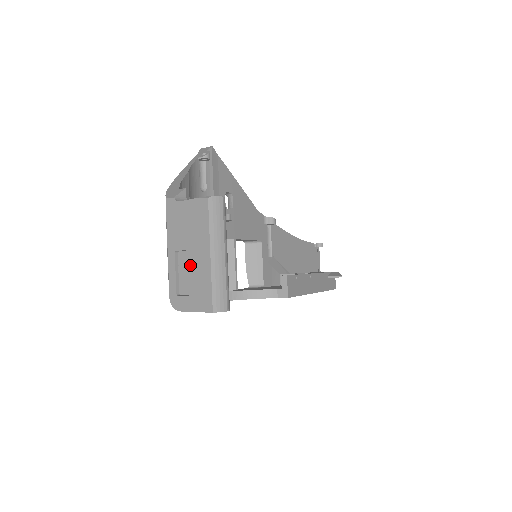
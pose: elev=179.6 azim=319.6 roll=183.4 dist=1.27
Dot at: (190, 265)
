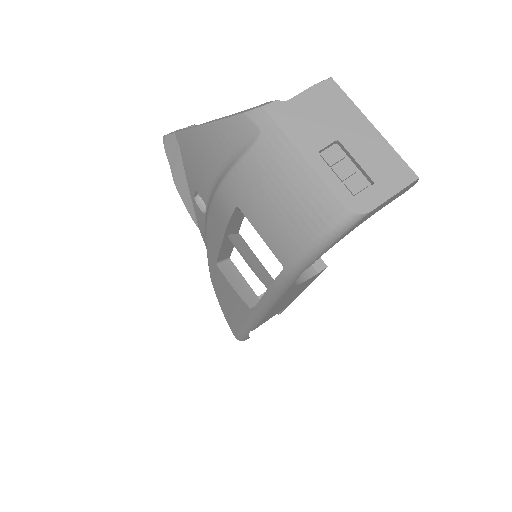
Dot at: (353, 152)
